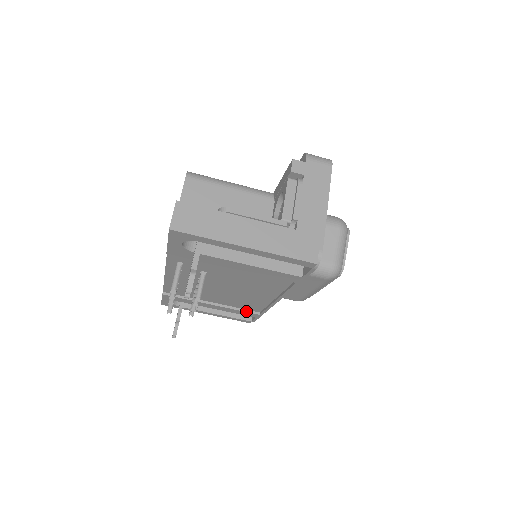
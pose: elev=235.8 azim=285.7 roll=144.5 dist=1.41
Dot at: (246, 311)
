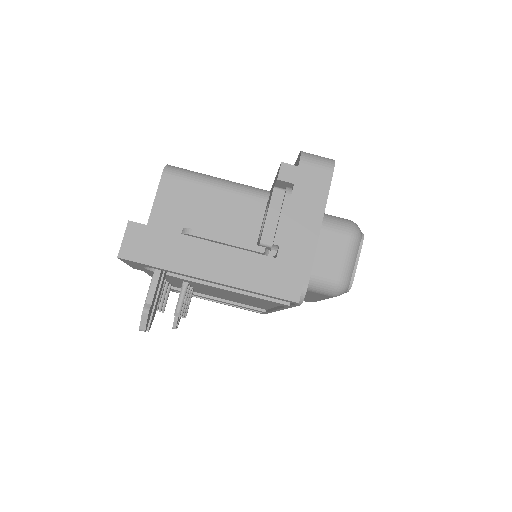
Dot at: (251, 308)
